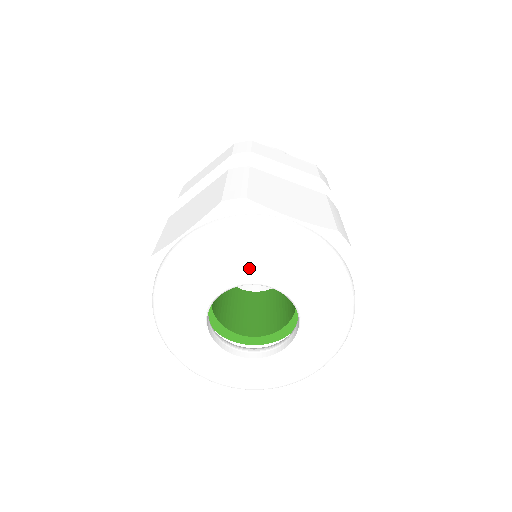
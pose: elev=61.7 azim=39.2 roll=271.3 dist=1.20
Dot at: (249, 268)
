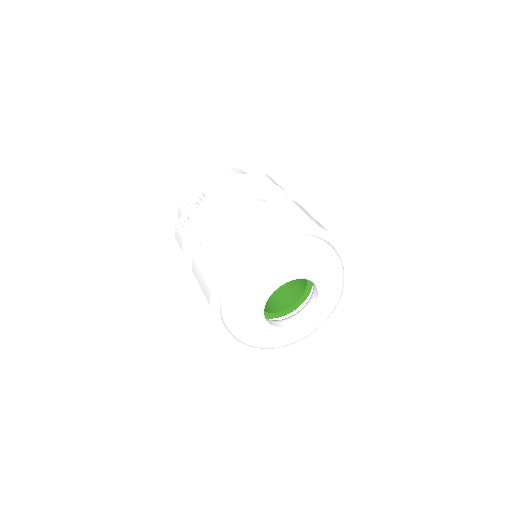
Dot at: (323, 273)
